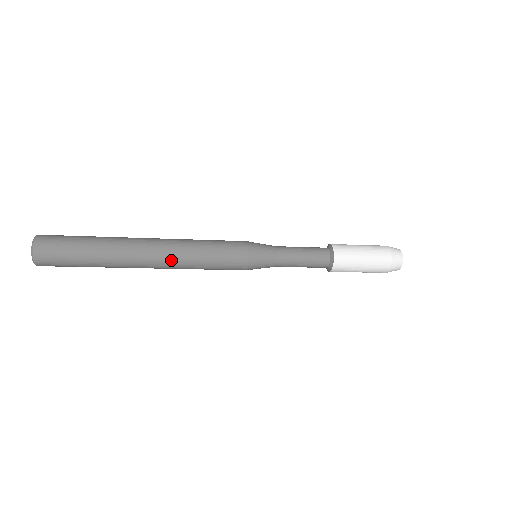
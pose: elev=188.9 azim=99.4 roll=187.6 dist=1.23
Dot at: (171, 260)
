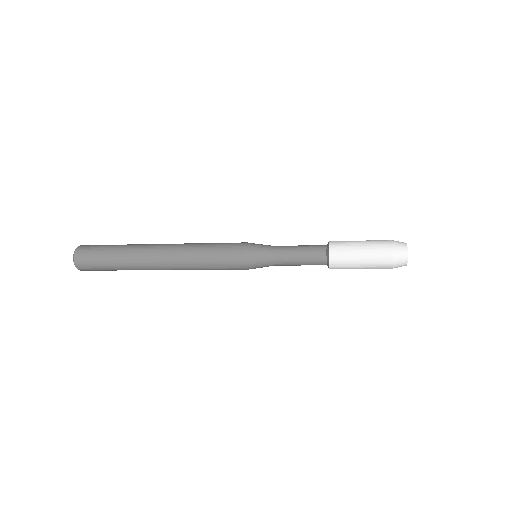
Dot at: (177, 260)
